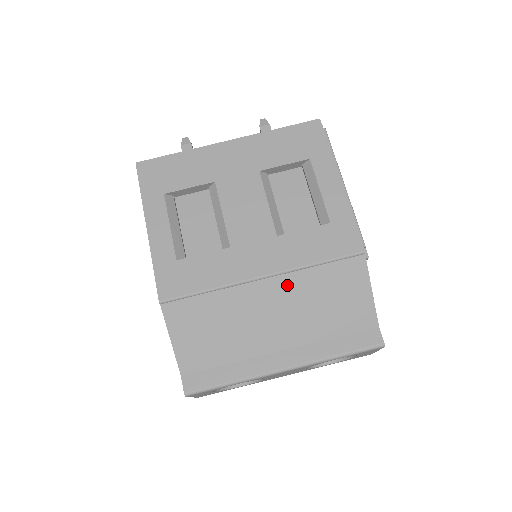
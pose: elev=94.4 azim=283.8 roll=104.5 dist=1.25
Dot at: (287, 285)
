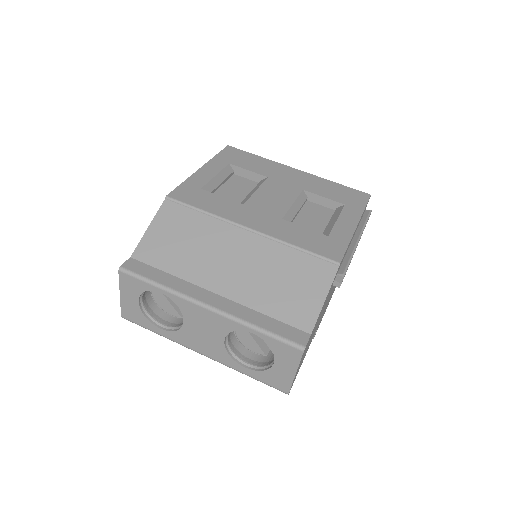
Dot at: (262, 247)
